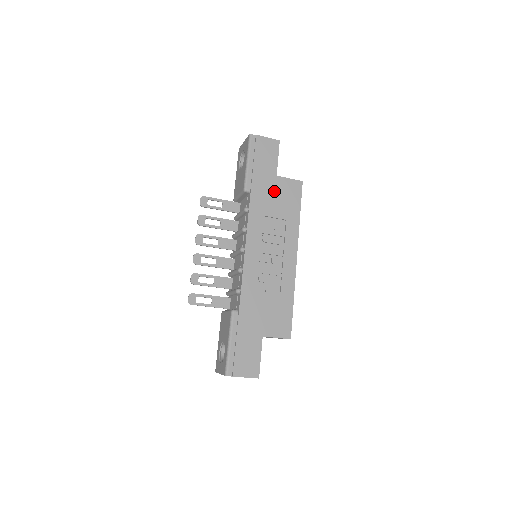
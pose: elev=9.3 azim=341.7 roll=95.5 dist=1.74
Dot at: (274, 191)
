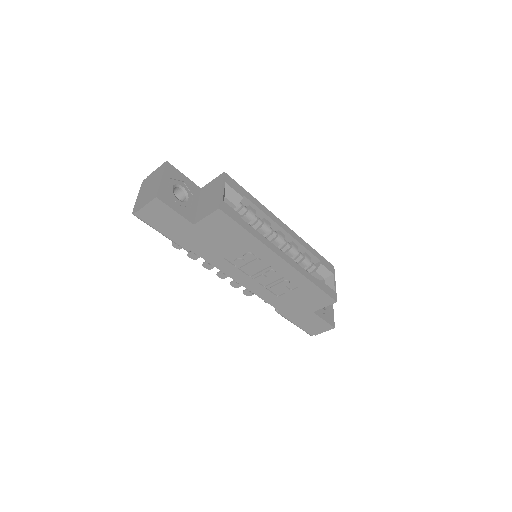
Dot at: (208, 237)
